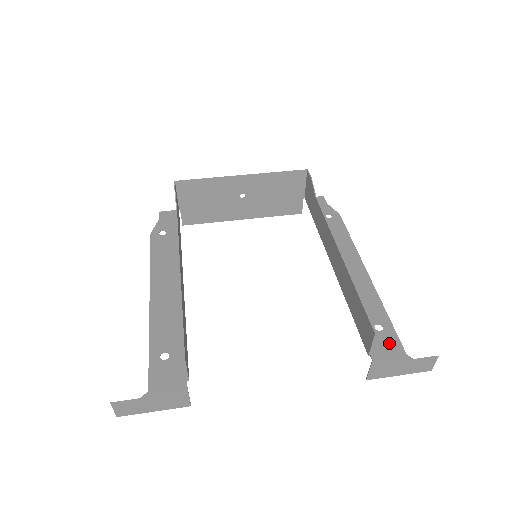
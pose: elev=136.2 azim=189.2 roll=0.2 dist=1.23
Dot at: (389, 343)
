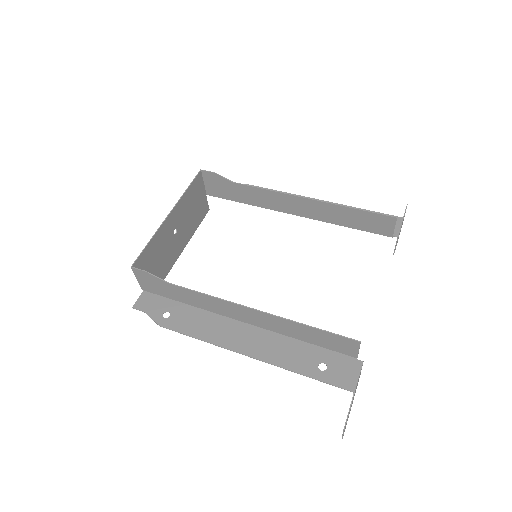
Dot at: occluded
